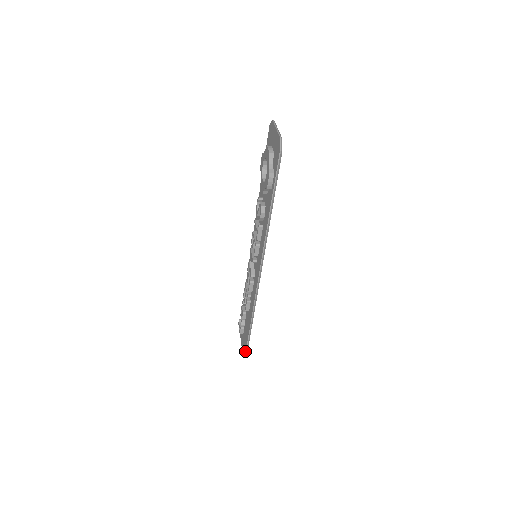
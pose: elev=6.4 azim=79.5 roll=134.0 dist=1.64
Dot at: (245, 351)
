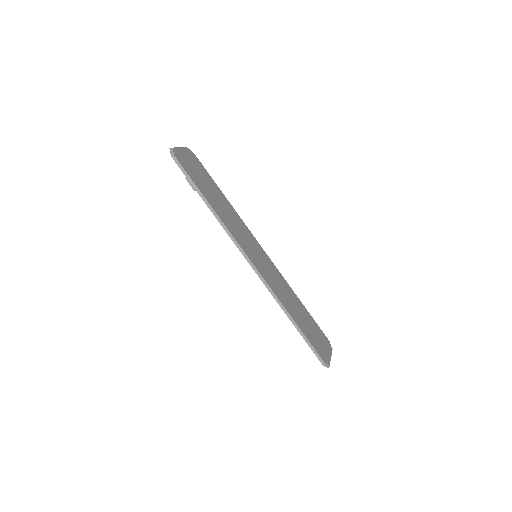
Dot at: (317, 357)
